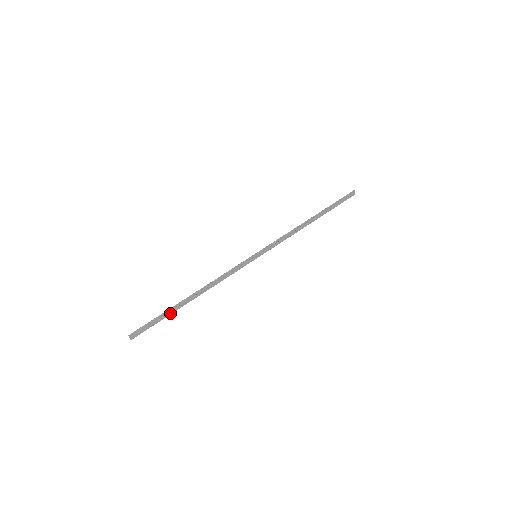
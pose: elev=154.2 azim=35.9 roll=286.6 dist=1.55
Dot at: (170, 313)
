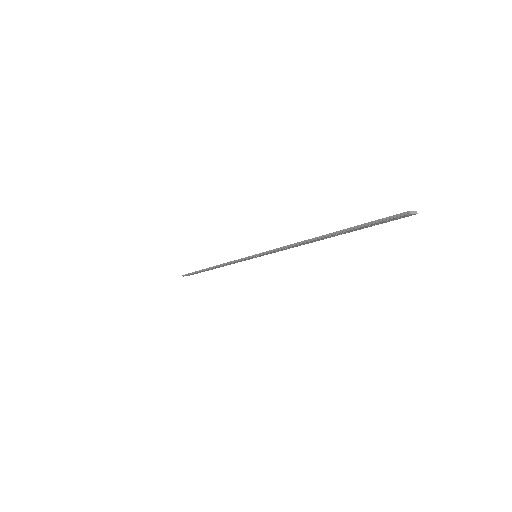
Dot at: occluded
